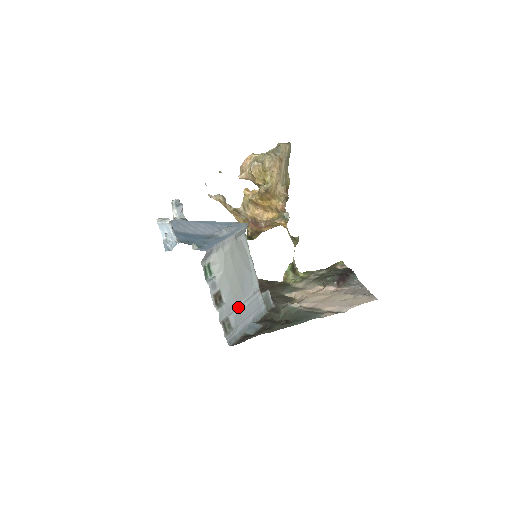
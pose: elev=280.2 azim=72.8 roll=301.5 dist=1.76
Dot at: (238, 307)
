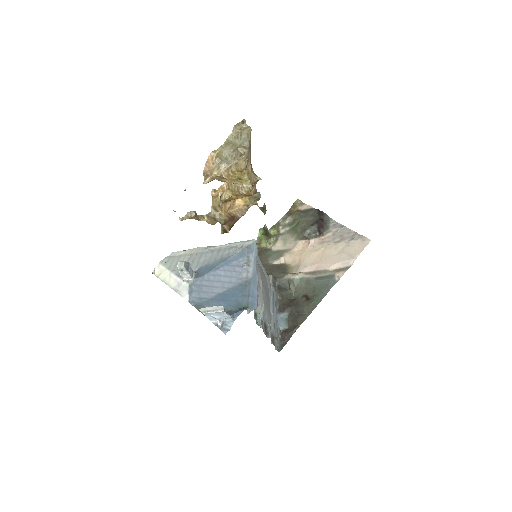
Dot at: (271, 316)
